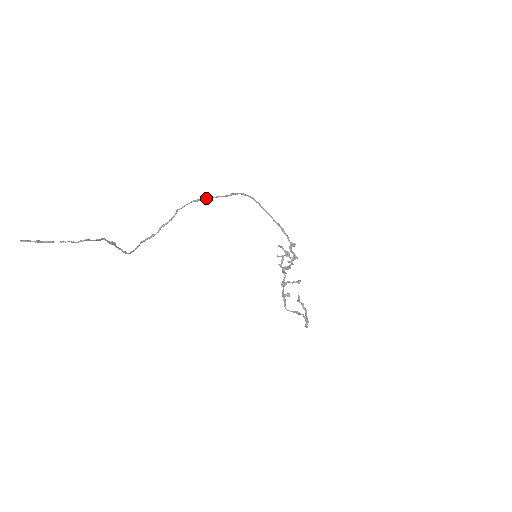
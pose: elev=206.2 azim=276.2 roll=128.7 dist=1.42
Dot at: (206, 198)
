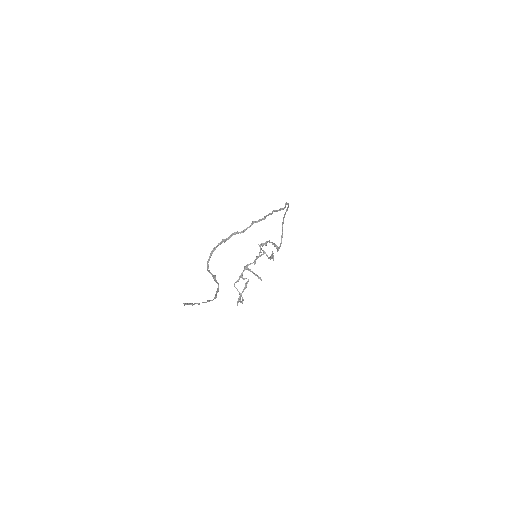
Dot at: occluded
